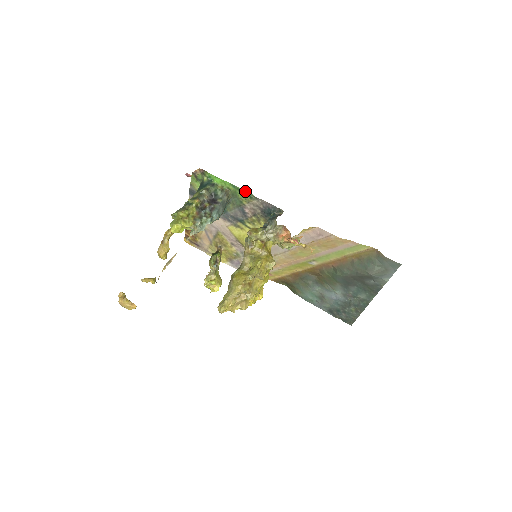
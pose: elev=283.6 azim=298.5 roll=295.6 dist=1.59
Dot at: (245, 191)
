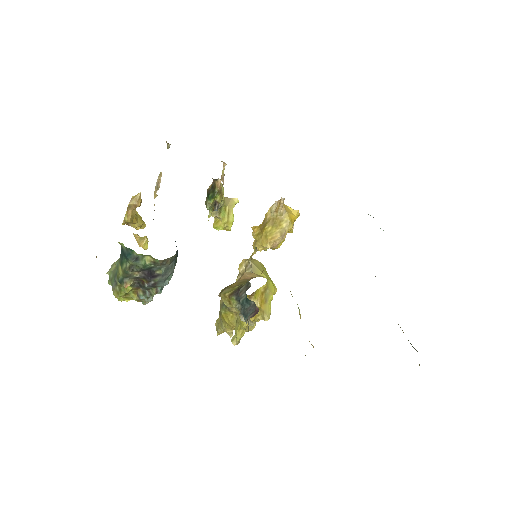
Dot at: occluded
